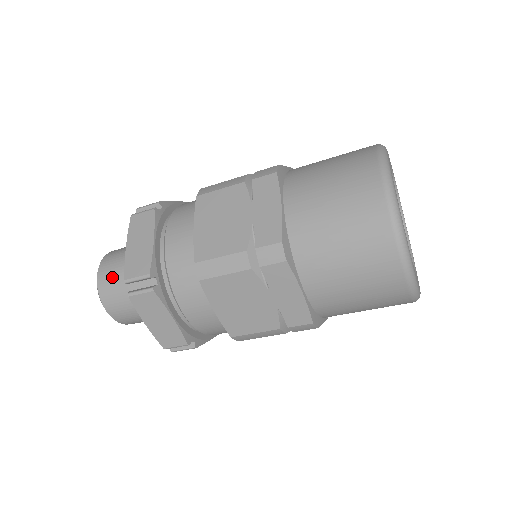
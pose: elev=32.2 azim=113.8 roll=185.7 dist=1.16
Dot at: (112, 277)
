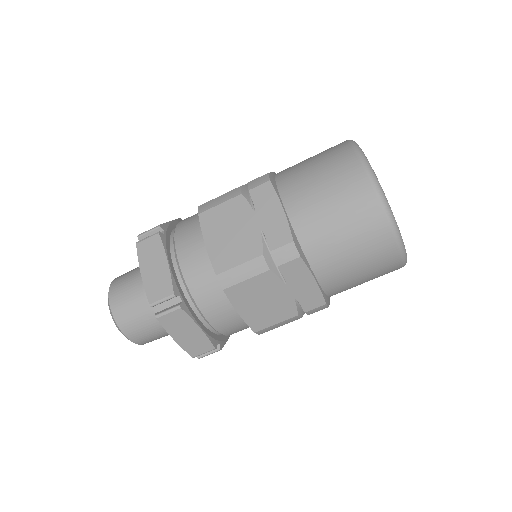
Dot at: (127, 273)
